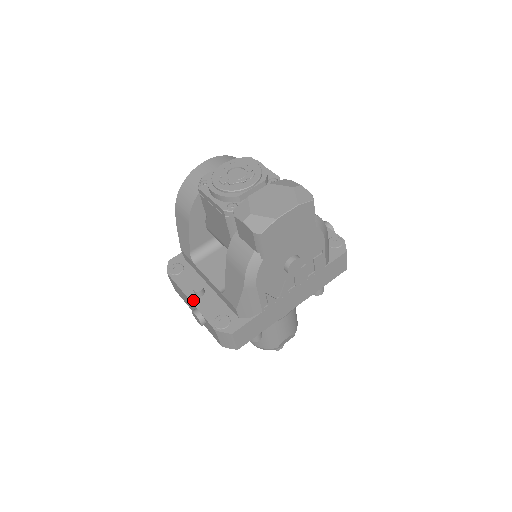
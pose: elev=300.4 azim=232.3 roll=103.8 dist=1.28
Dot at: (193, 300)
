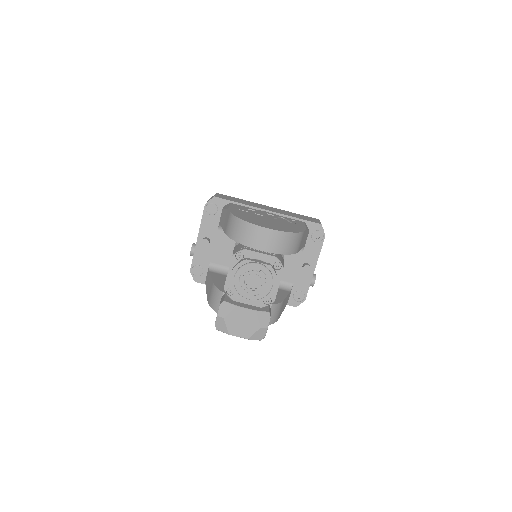
Dot at: (198, 241)
